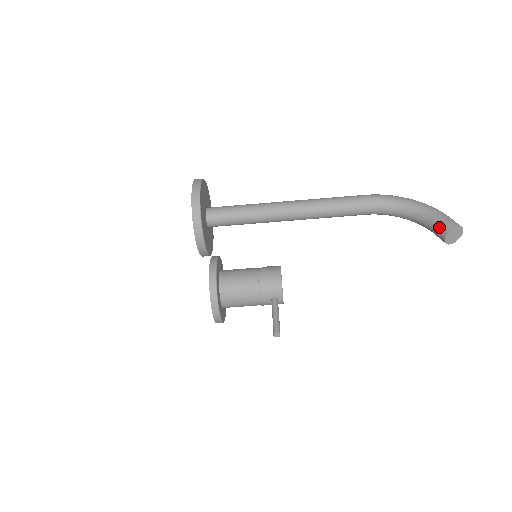
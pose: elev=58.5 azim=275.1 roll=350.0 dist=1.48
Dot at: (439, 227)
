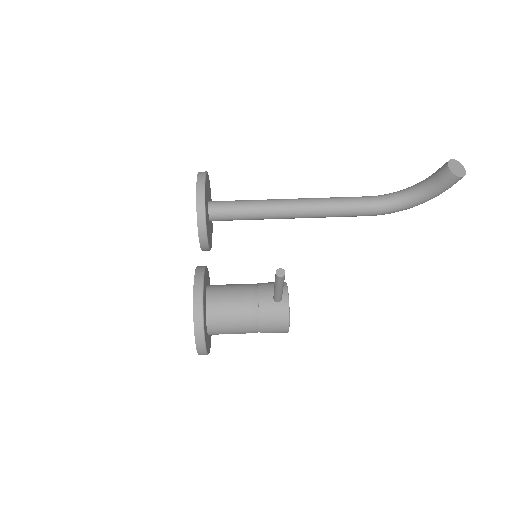
Dot at: (439, 169)
